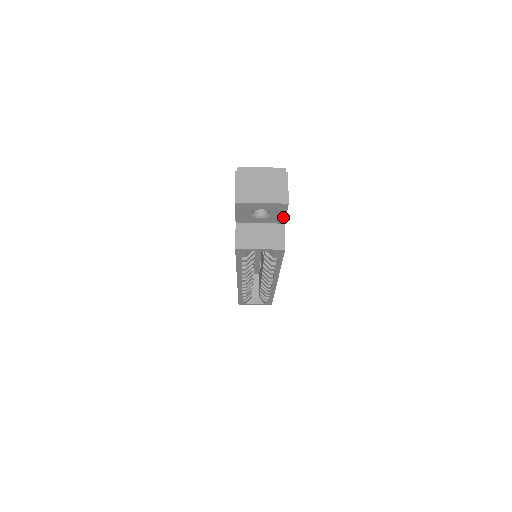
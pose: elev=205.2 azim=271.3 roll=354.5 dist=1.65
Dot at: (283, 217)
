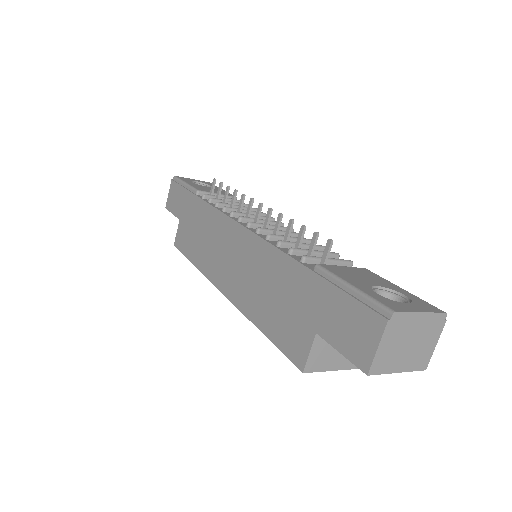
Dot at: occluded
